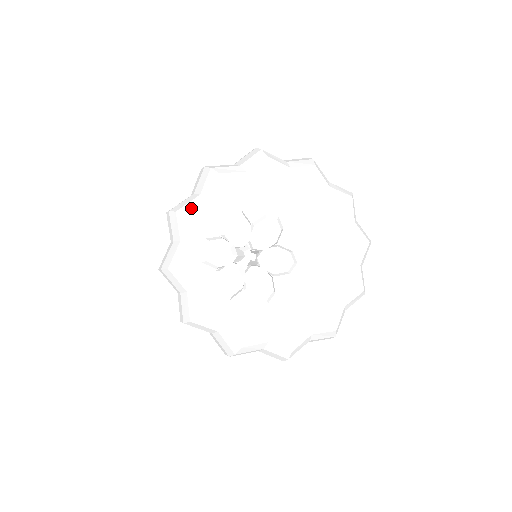
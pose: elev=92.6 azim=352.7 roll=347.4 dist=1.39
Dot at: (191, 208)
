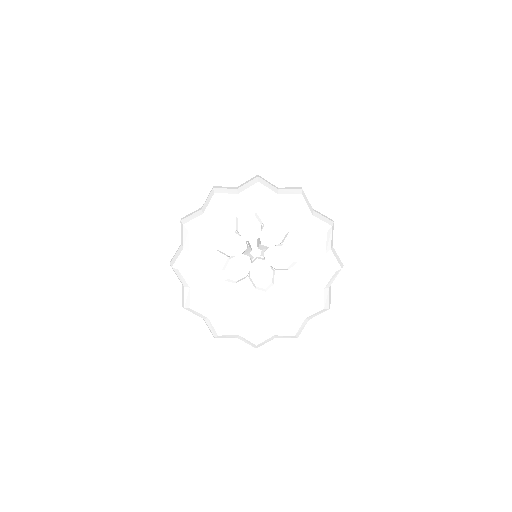
Dot at: (193, 225)
